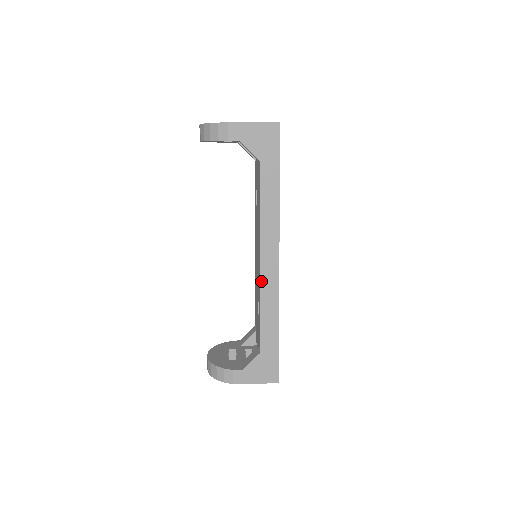
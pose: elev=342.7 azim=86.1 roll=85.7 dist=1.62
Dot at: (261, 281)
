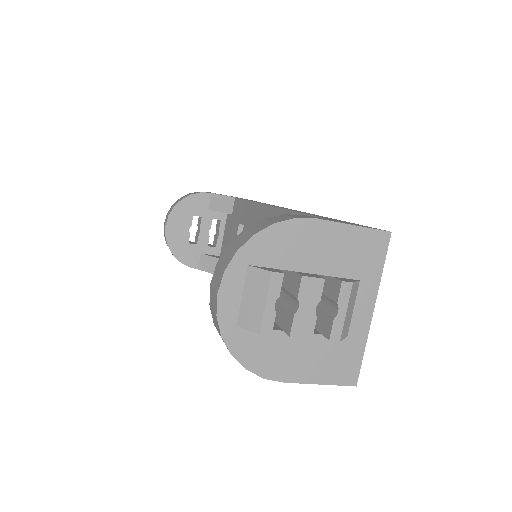
Dot at: (276, 207)
